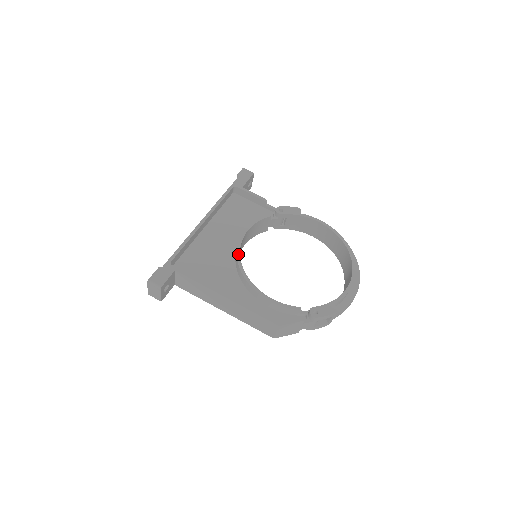
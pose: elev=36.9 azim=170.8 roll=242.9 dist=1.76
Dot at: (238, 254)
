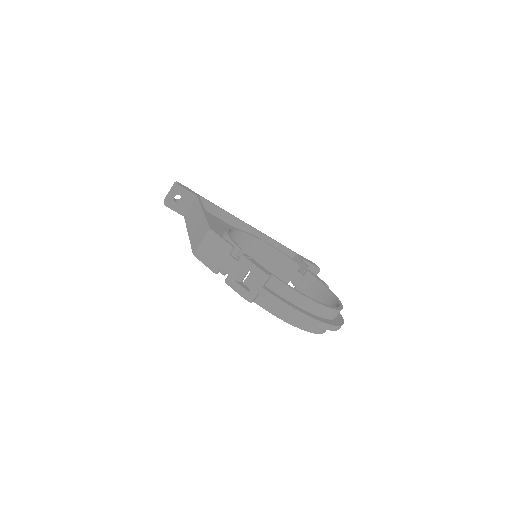
Dot at: (246, 232)
